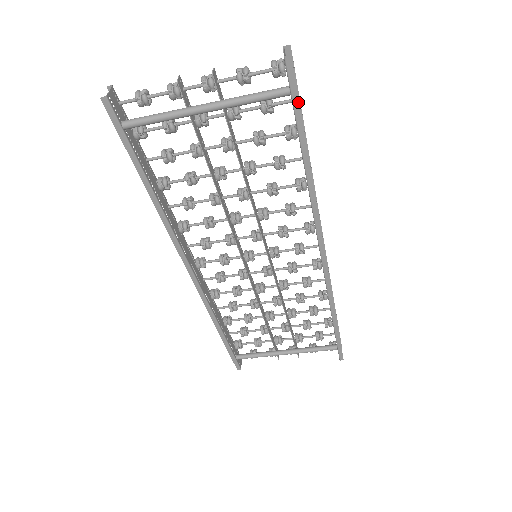
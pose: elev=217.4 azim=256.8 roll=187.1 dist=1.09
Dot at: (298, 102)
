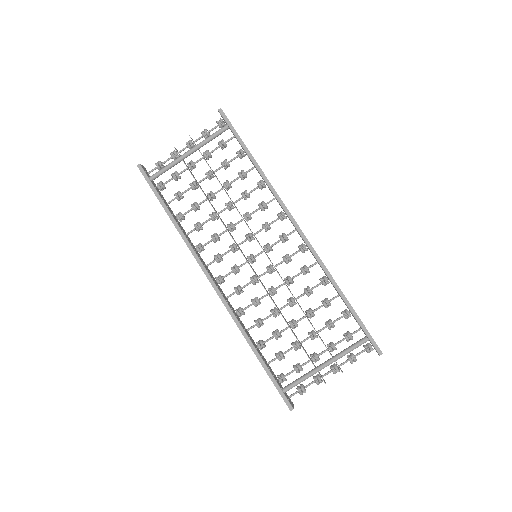
Dot at: (233, 128)
